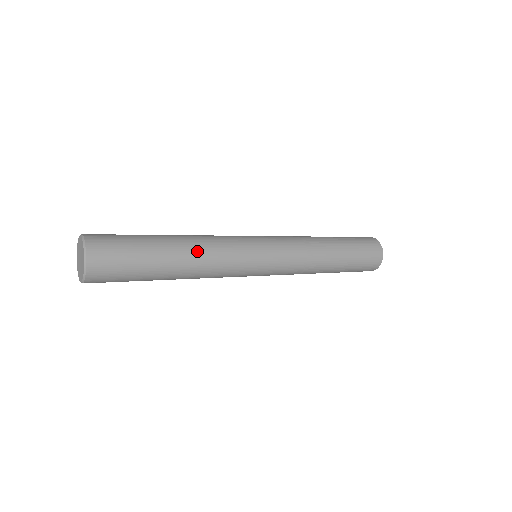
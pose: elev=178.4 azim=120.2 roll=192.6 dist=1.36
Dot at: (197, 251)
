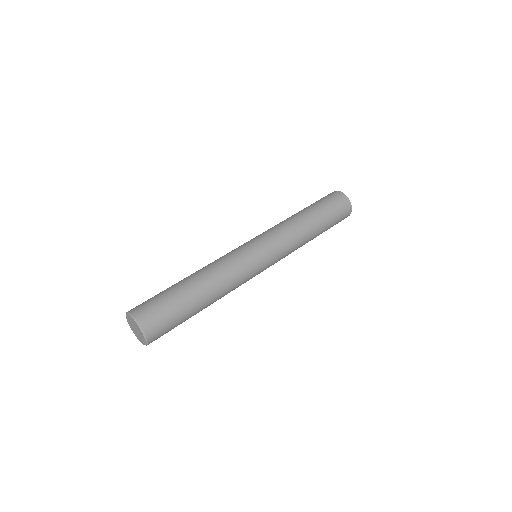
Dot at: (216, 283)
